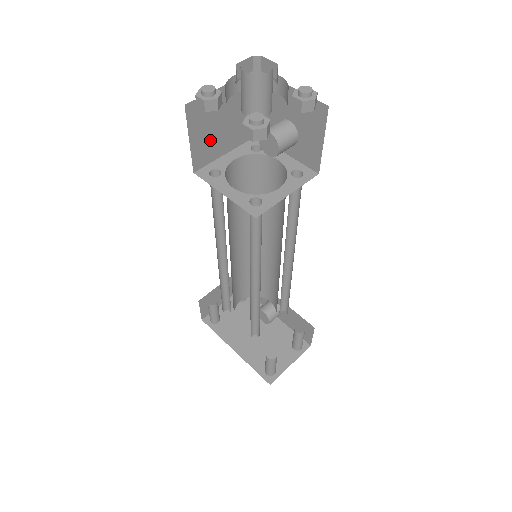
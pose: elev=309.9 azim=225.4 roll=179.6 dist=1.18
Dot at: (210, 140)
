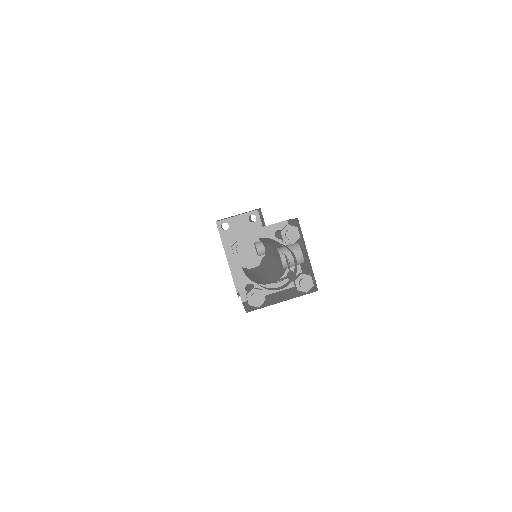
Dot at: occluded
